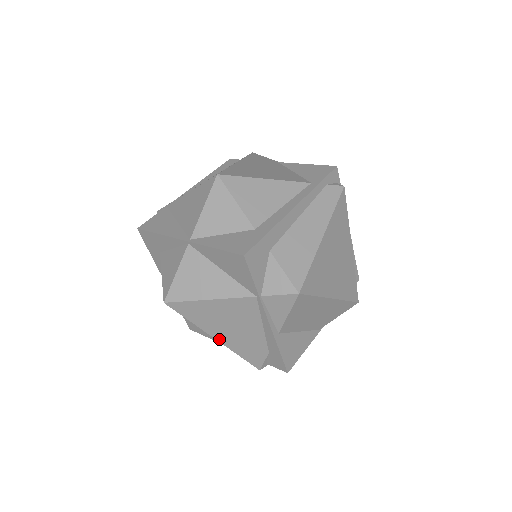
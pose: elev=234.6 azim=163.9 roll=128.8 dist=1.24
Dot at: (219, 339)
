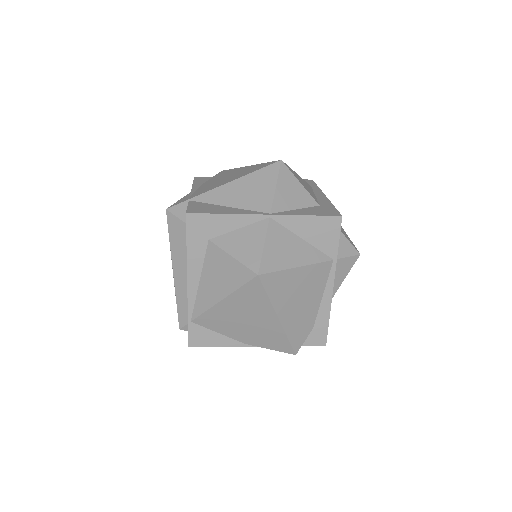
Dot at: (282, 319)
